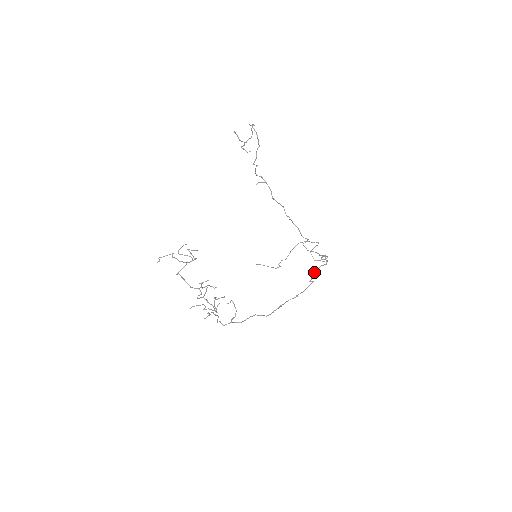
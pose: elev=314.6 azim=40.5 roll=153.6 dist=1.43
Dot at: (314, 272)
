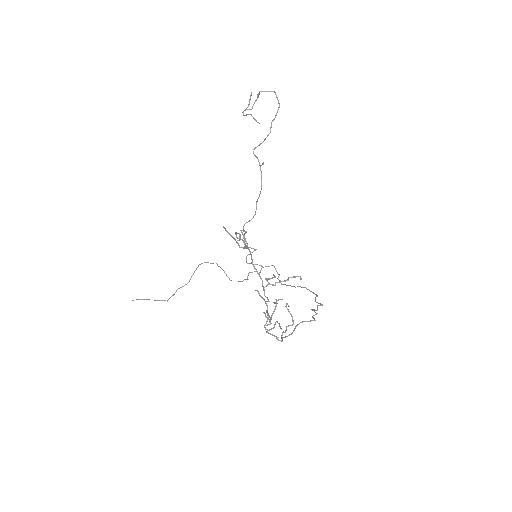
Dot at: occluded
